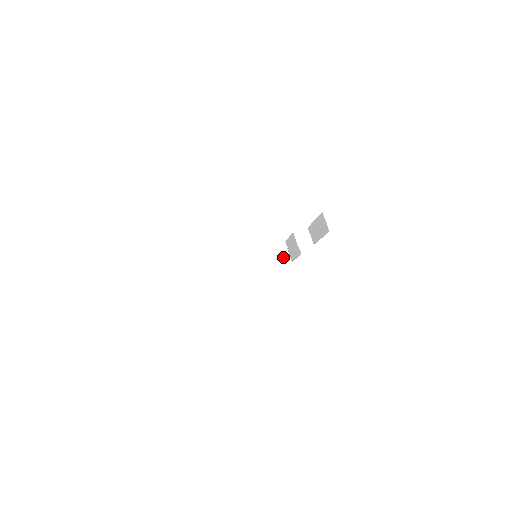
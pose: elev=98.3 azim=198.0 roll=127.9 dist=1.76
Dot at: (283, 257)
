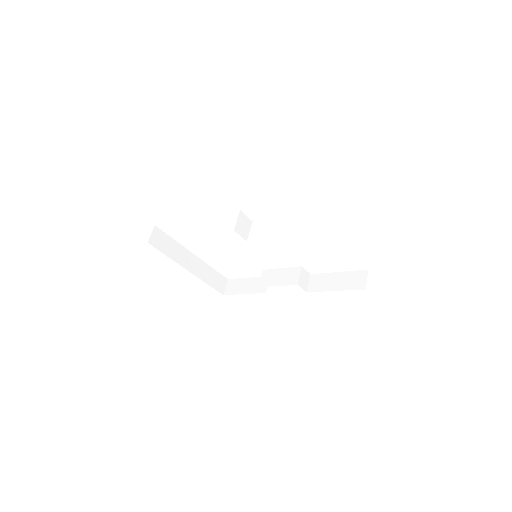
Dot at: (221, 283)
